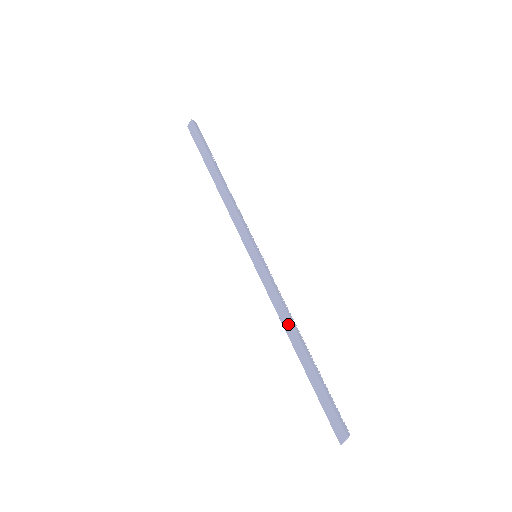
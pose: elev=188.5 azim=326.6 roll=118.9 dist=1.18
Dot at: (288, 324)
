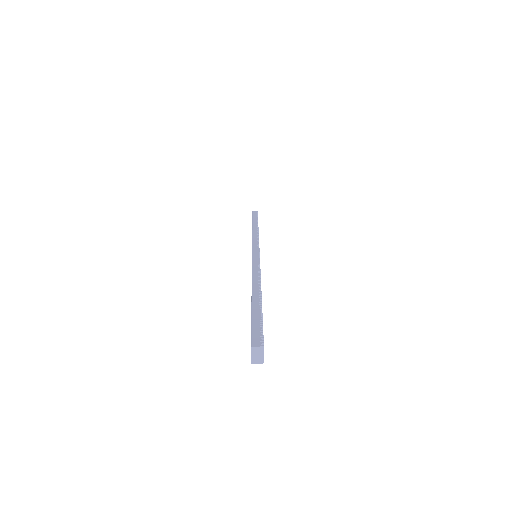
Dot at: occluded
